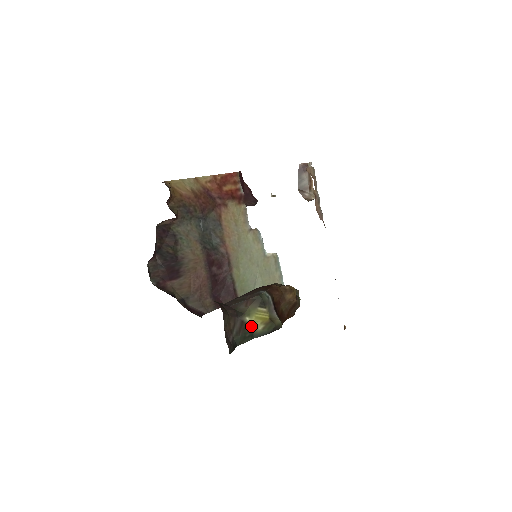
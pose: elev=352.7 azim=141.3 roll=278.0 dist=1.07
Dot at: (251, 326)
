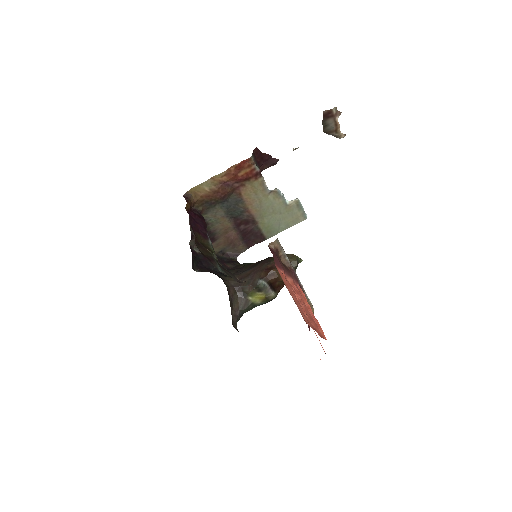
Dot at: (253, 302)
